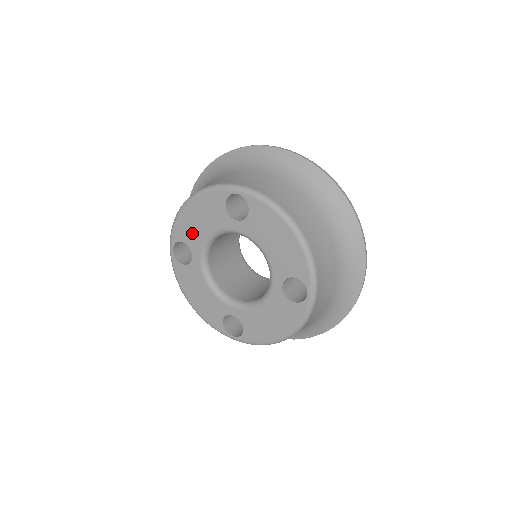
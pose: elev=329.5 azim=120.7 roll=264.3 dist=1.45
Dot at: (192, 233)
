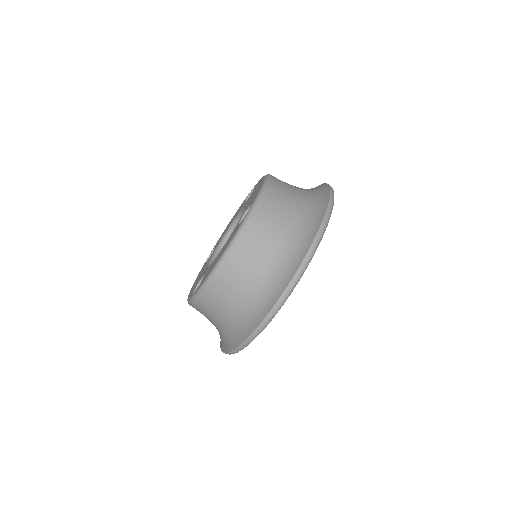
Dot at: occluded
